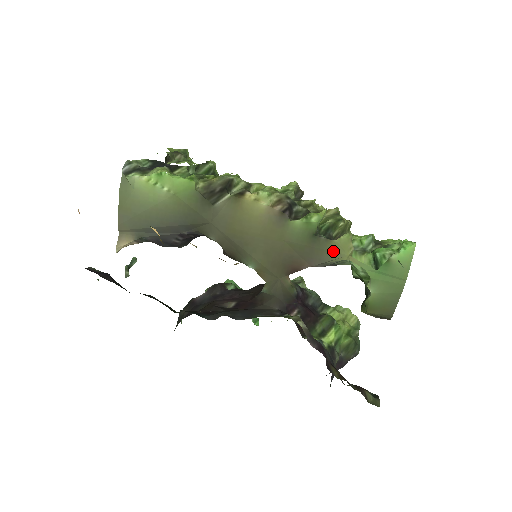
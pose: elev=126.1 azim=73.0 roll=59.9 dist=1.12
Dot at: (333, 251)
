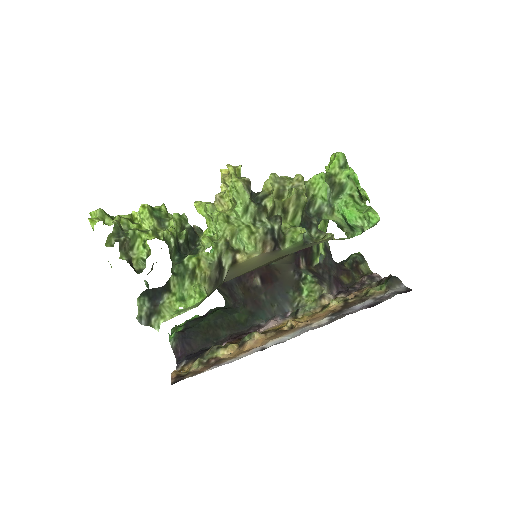
Dot at: occluded
